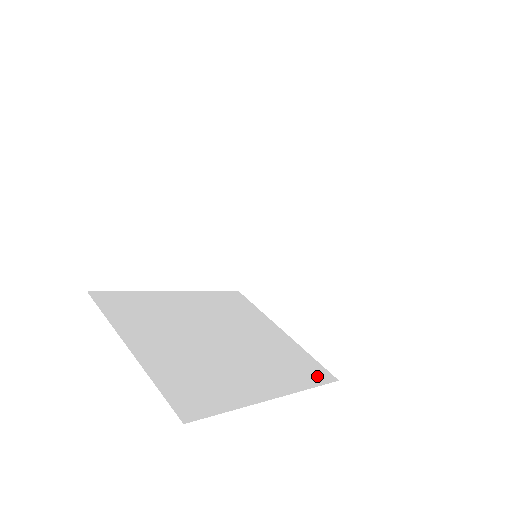
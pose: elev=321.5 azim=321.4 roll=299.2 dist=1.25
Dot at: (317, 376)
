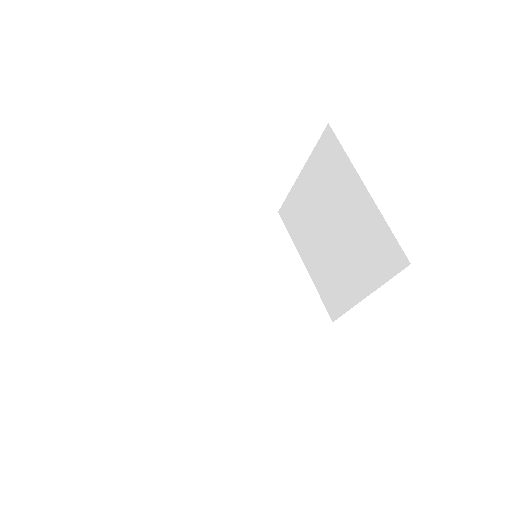
Dot at: (313, 320)
